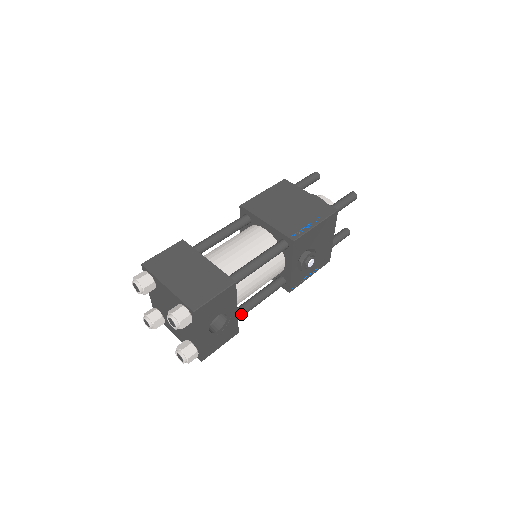
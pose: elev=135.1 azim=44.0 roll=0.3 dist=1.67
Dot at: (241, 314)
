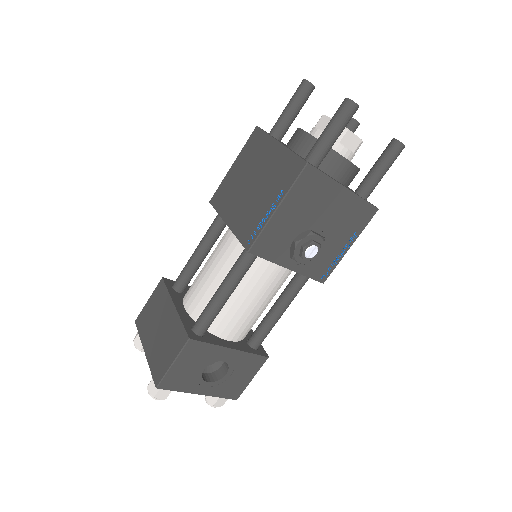
Dot at: (260, 338)
